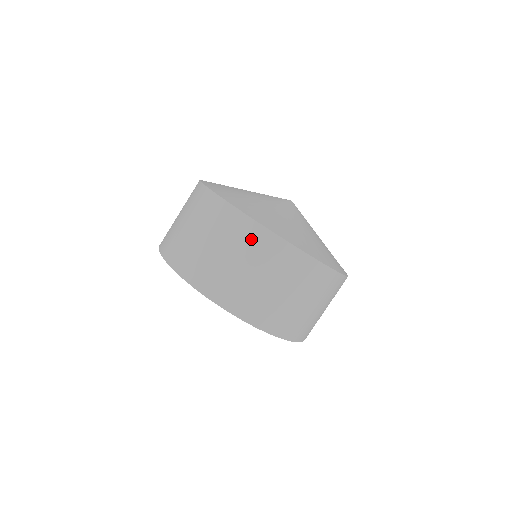
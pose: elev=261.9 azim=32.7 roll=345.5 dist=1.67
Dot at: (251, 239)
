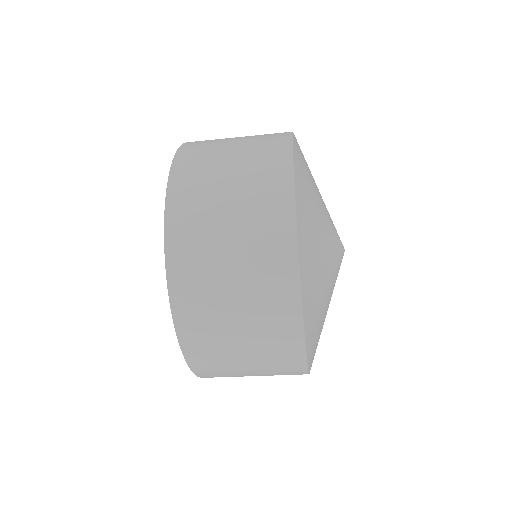
Dot at: occluded
